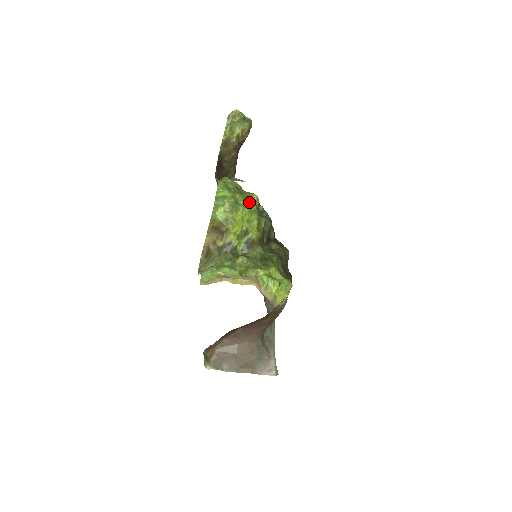
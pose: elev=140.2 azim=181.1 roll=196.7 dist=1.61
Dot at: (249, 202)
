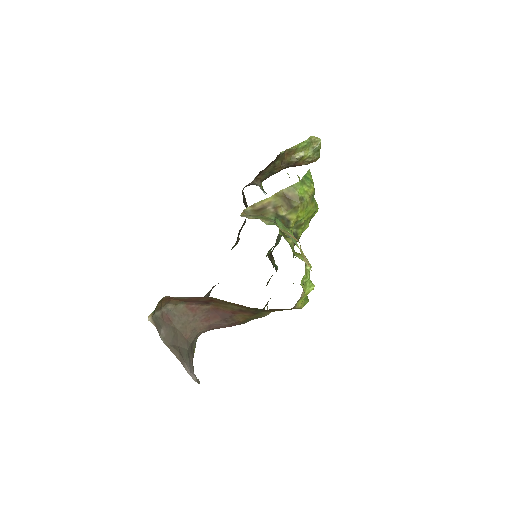
Dot at: (317, 206)
